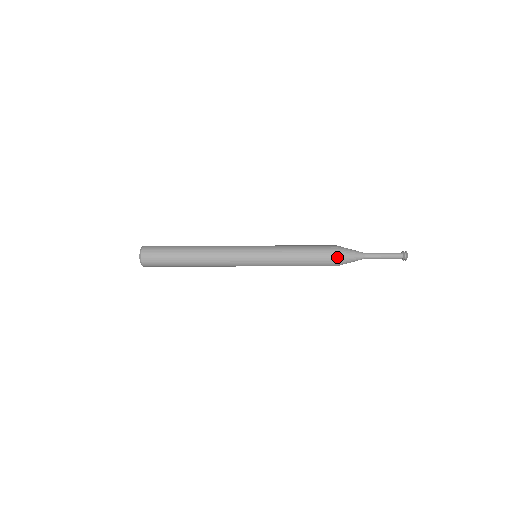
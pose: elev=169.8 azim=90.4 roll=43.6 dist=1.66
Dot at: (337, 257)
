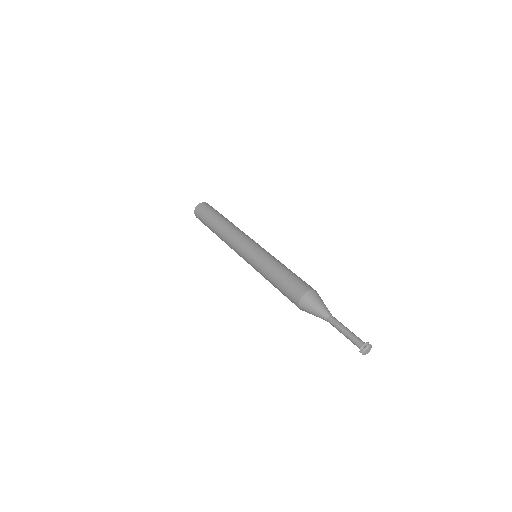
Dot at: (300, 309)
